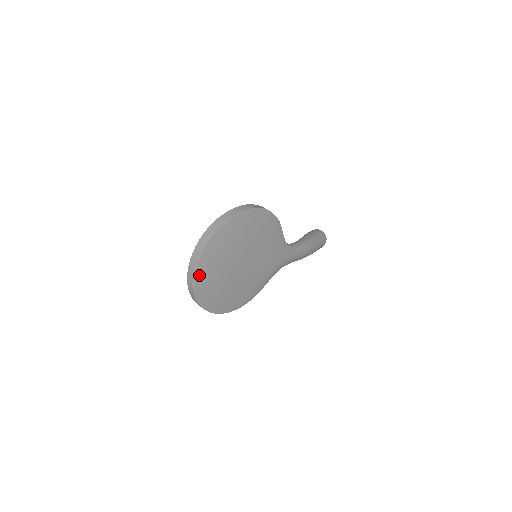
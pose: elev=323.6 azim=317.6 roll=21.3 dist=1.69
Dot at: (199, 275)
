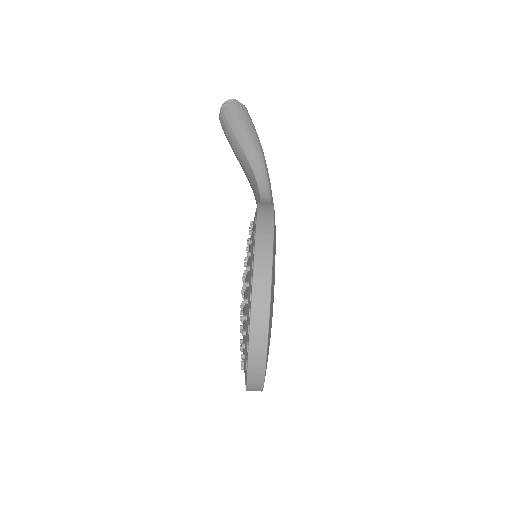
Dot at: occluded
